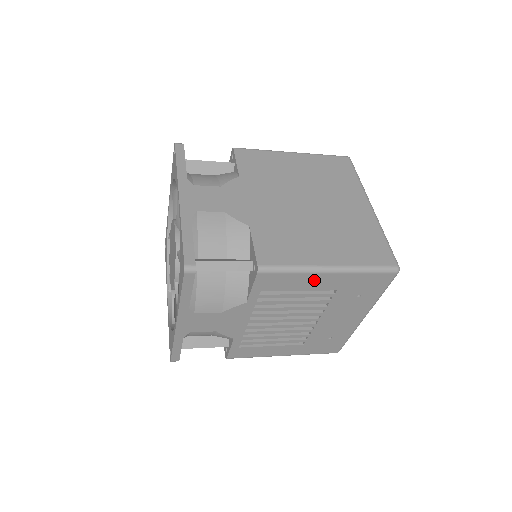
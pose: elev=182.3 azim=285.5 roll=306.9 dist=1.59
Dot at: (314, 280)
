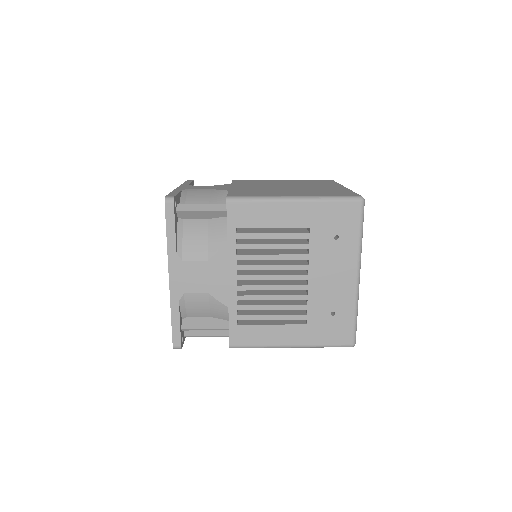
Dot at: (282, 212)
